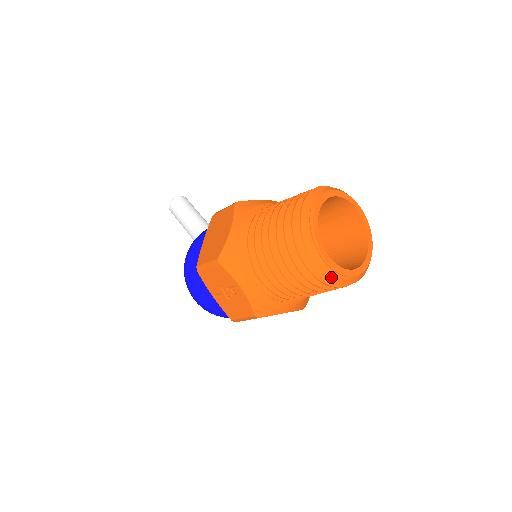
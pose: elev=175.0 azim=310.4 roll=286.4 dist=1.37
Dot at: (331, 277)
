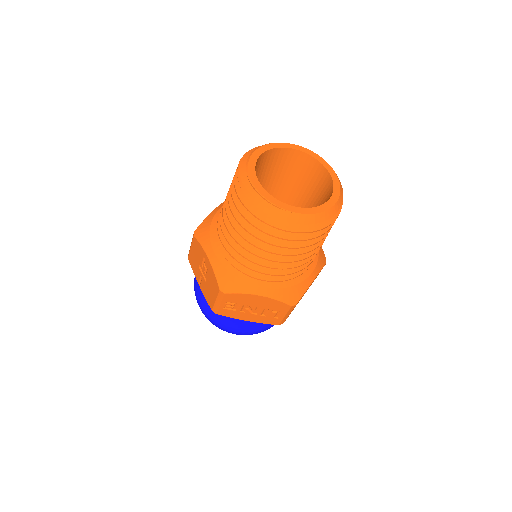
Dot at: (263, 207)
